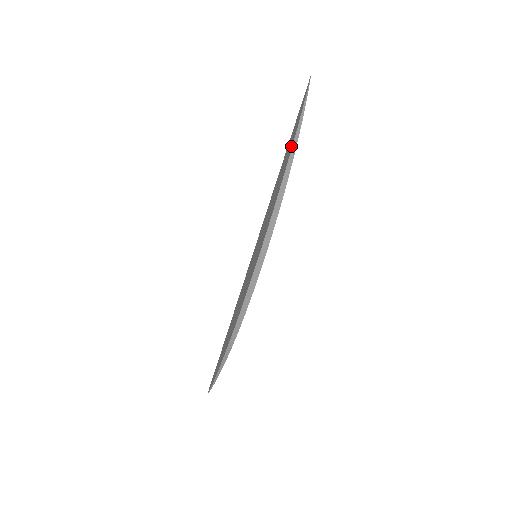
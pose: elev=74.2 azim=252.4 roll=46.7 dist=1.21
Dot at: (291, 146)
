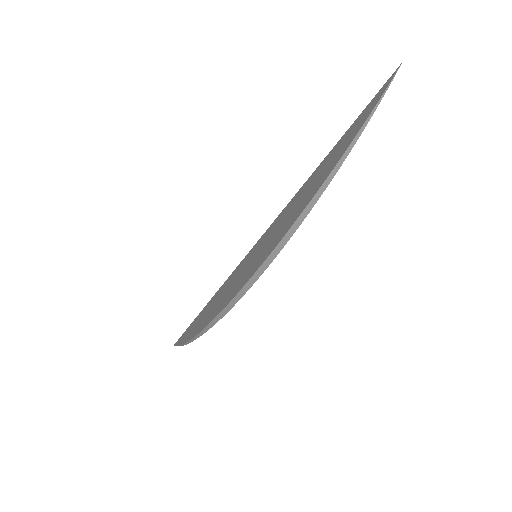
Dot at: (335, 161)
